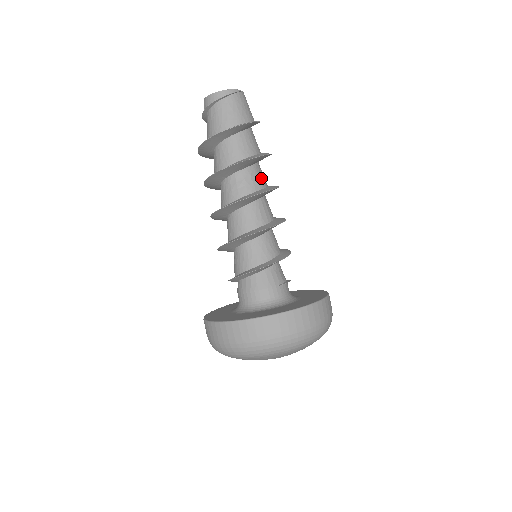
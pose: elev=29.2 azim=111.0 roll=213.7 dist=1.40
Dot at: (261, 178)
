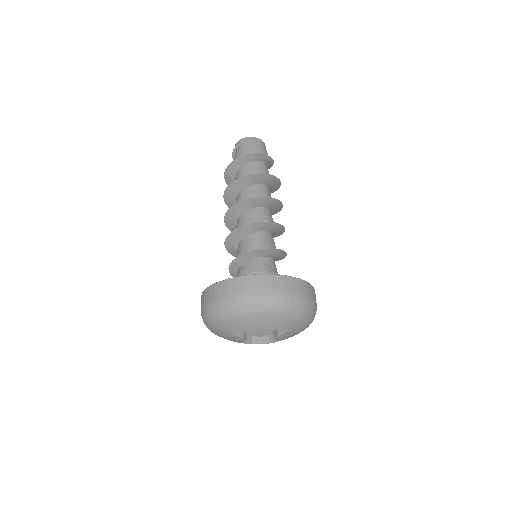
Dot at: (263, 193)
